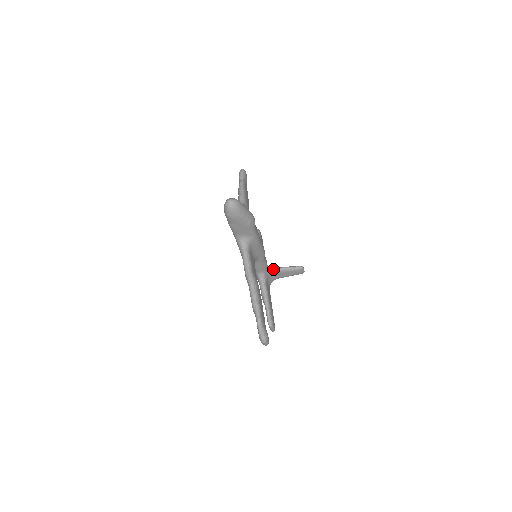
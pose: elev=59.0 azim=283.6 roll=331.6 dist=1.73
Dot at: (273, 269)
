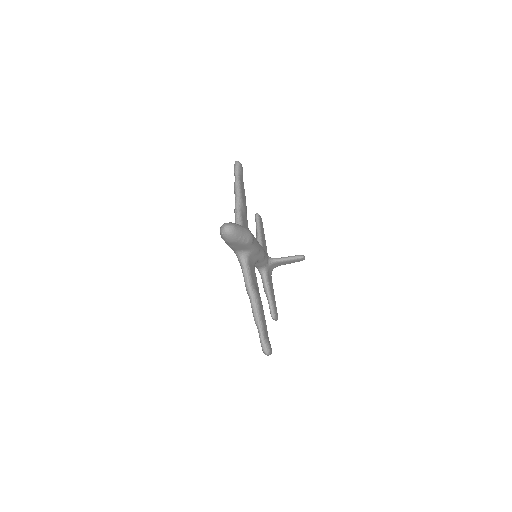
Dot at: (274, 261)
